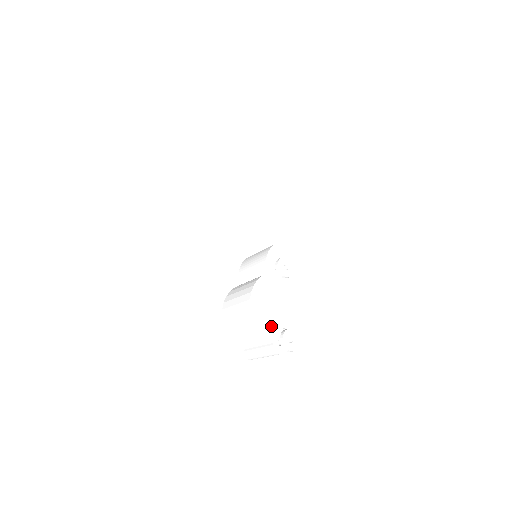
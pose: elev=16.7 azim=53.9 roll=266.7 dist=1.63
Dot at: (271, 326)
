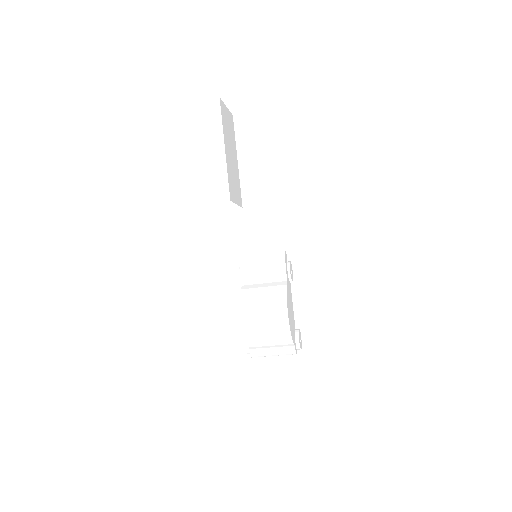
Dot at: (293, 330)
